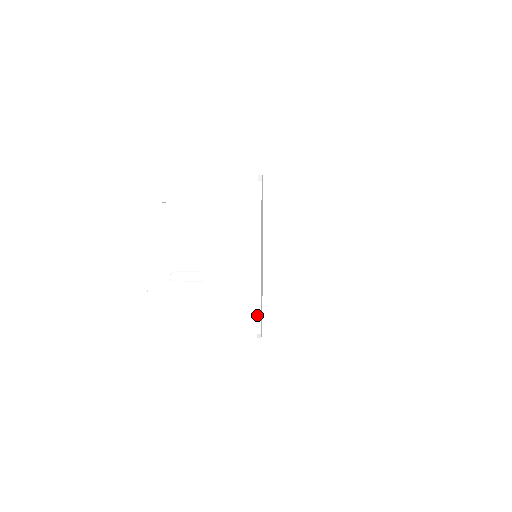
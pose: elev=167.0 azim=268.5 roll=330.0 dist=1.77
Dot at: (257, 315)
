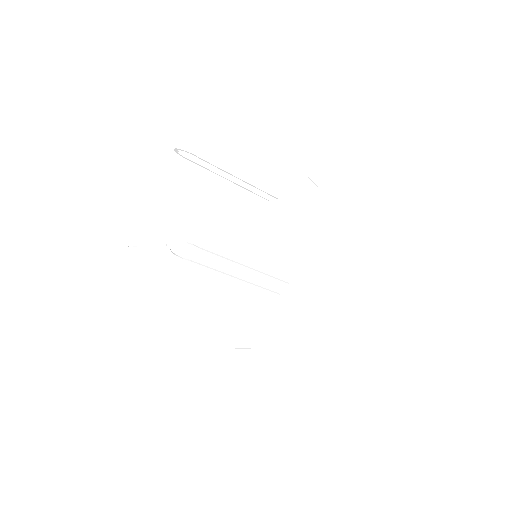
Dot at: (292, 315)
